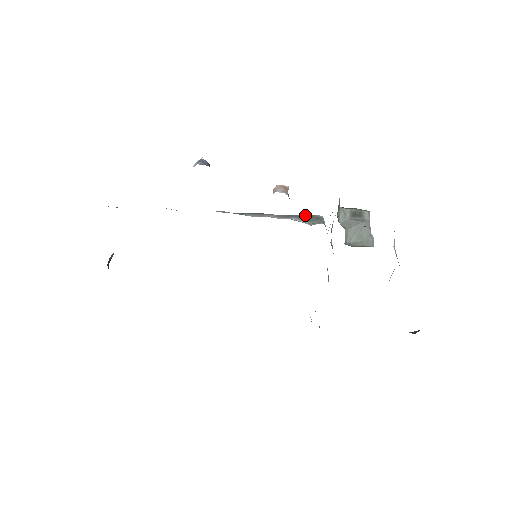
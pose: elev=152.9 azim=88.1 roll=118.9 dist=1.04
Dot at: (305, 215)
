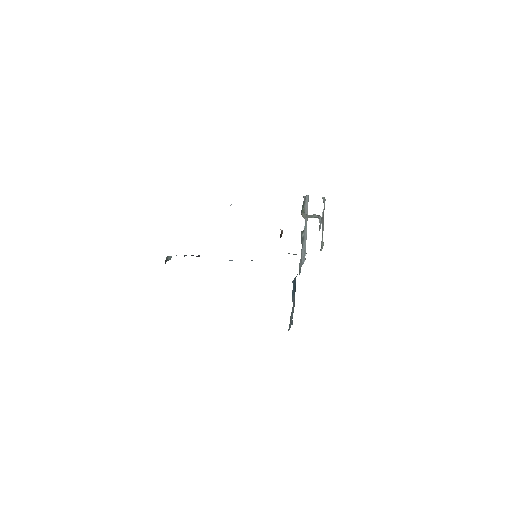
Dot at: occluded
